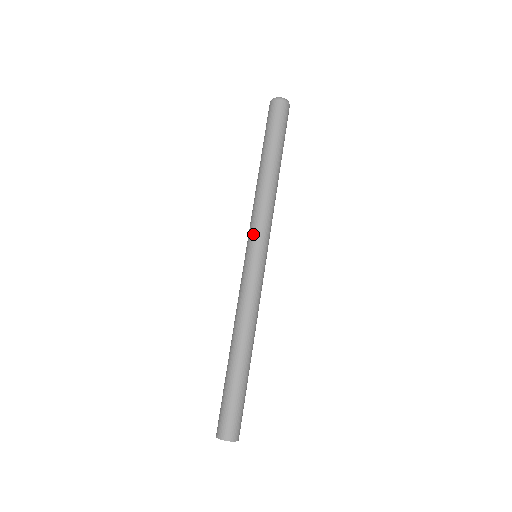
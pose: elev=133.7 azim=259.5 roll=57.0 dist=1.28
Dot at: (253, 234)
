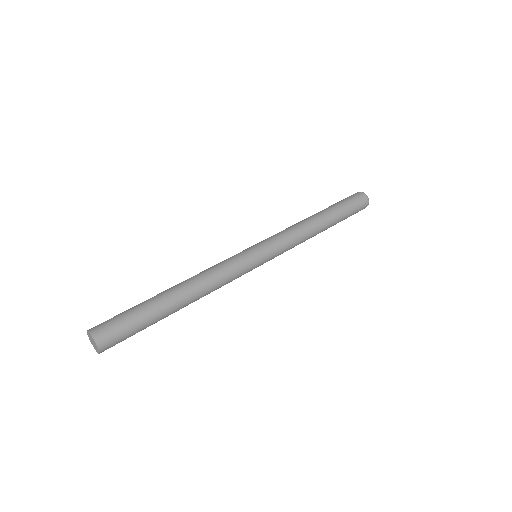
Dot at: (269, 239)
